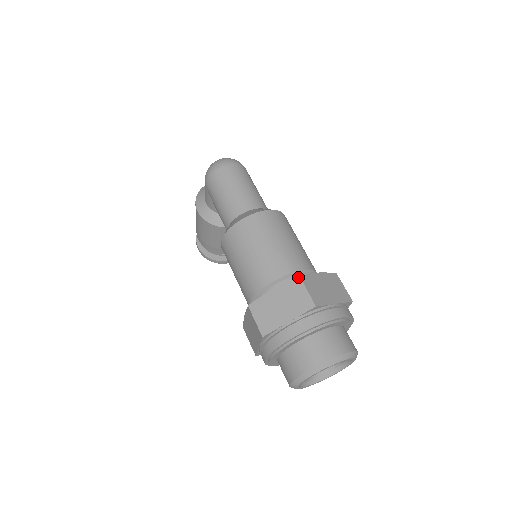
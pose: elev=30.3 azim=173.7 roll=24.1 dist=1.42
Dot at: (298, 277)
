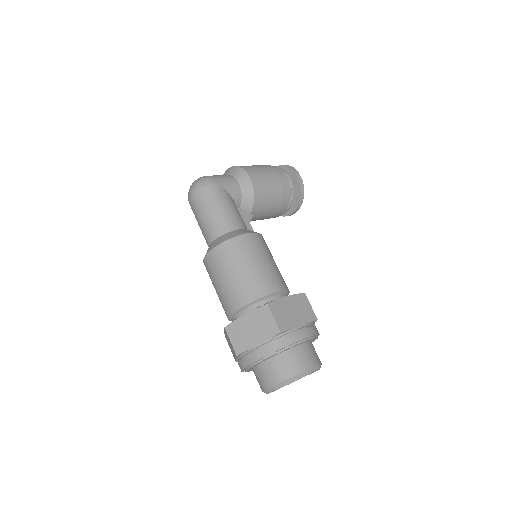
Dot at: (224, 328)
